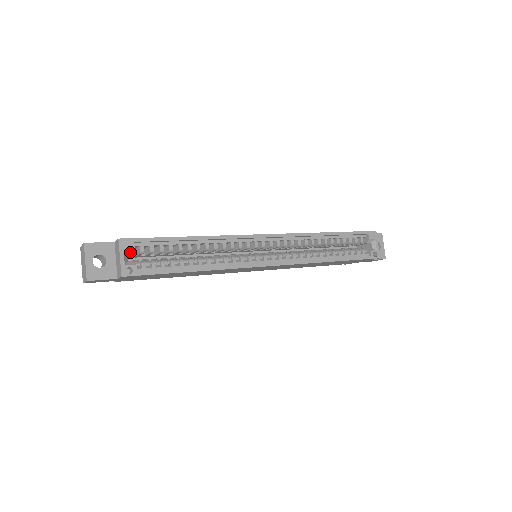
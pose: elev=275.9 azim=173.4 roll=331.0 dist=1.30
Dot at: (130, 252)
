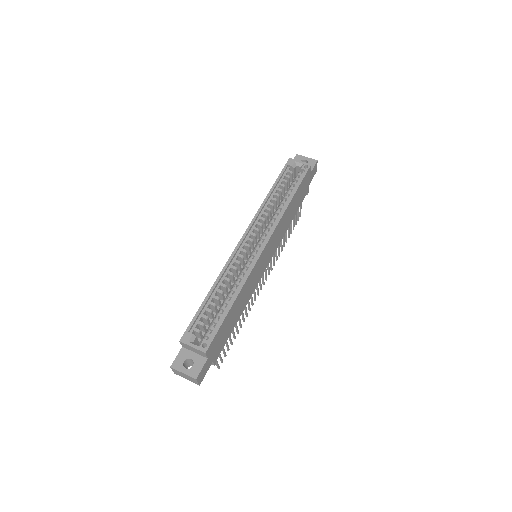
Dot at: (193, 339)
